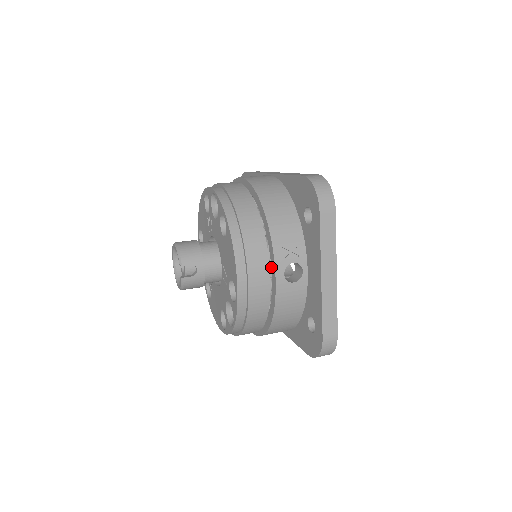
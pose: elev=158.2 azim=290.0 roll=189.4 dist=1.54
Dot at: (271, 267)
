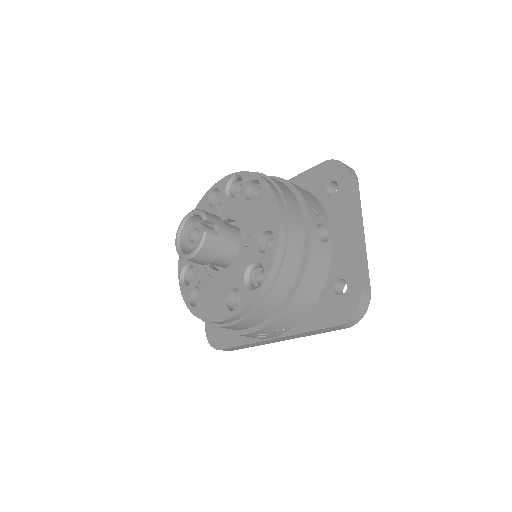
Dot at: occluded
